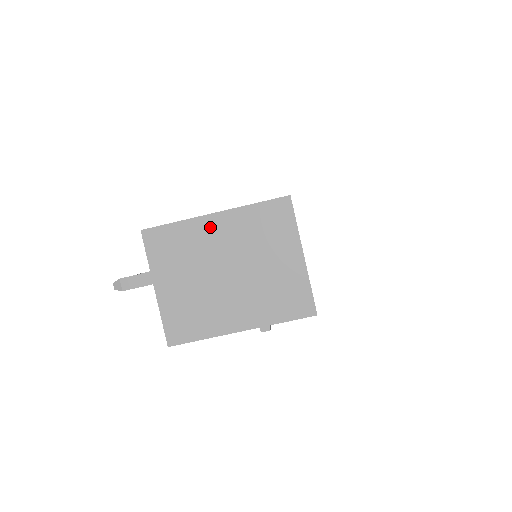
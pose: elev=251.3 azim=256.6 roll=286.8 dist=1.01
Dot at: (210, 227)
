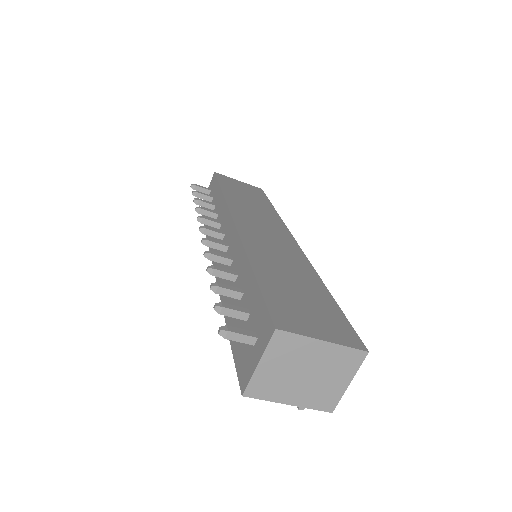
Dot at: (316, 347)
